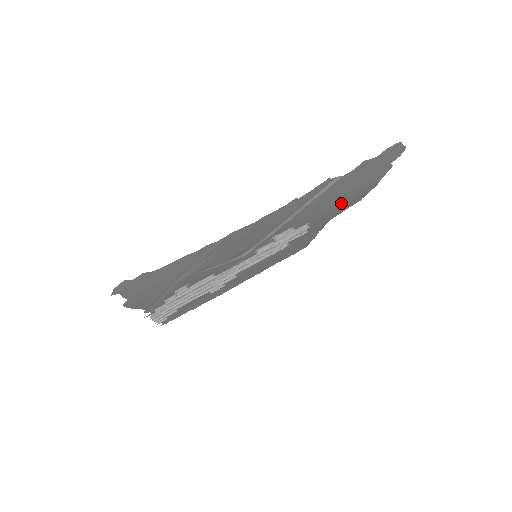
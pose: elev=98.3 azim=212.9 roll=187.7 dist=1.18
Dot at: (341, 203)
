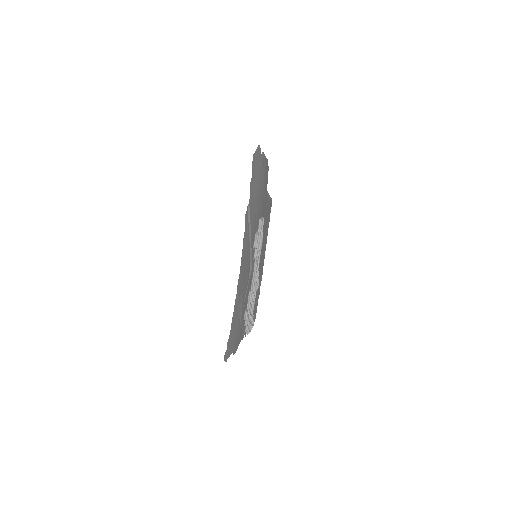
Dot at: (262, 192)
